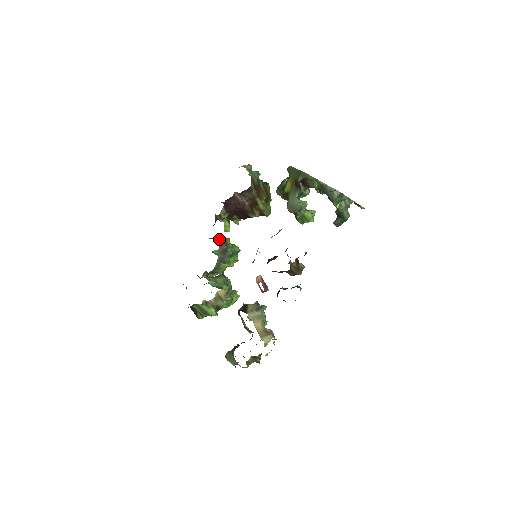
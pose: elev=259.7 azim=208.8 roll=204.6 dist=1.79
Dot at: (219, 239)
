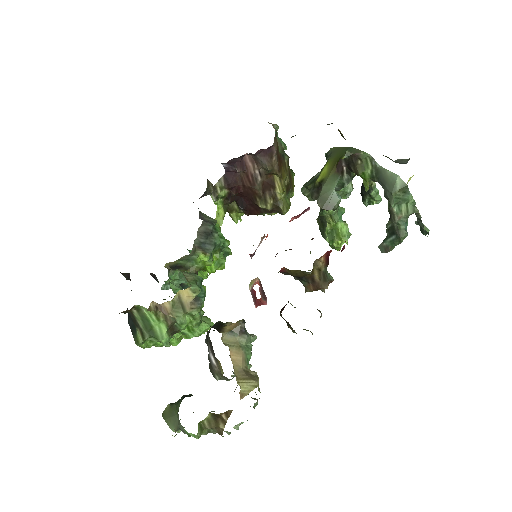
Dot at: (205, 216)
